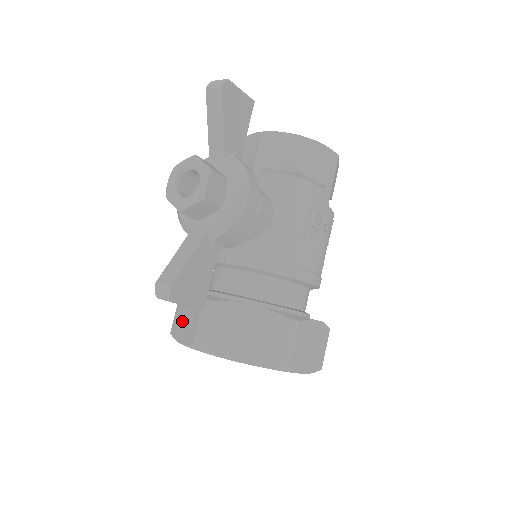
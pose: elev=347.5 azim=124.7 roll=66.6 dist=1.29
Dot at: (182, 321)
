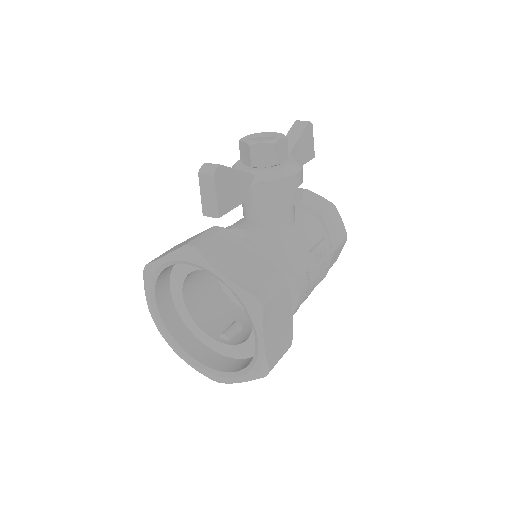
Dot at: (172, 249)
